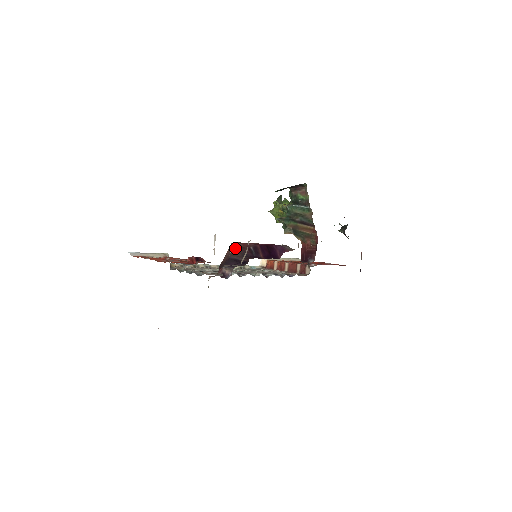
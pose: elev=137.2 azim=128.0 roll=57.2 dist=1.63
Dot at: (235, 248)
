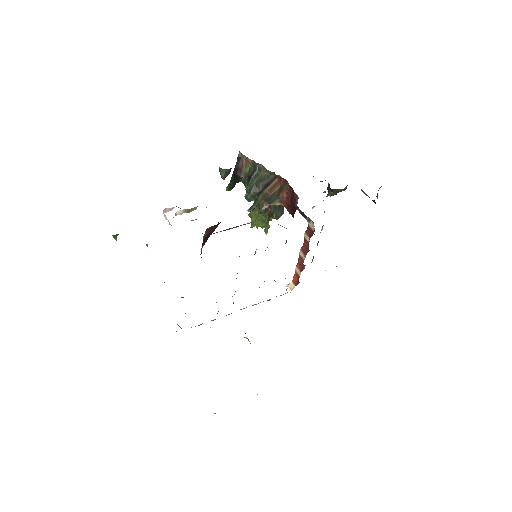
Dot at: (207, 232)
